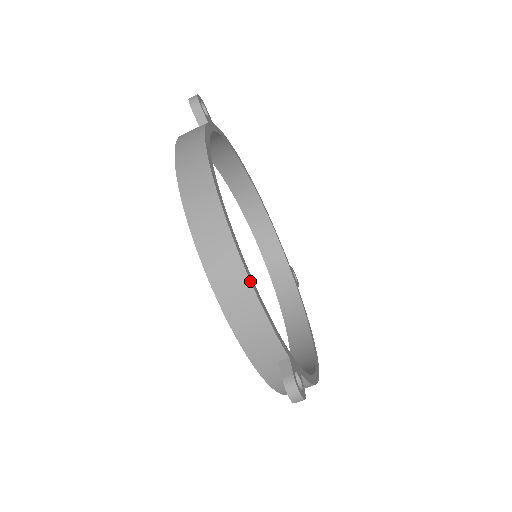
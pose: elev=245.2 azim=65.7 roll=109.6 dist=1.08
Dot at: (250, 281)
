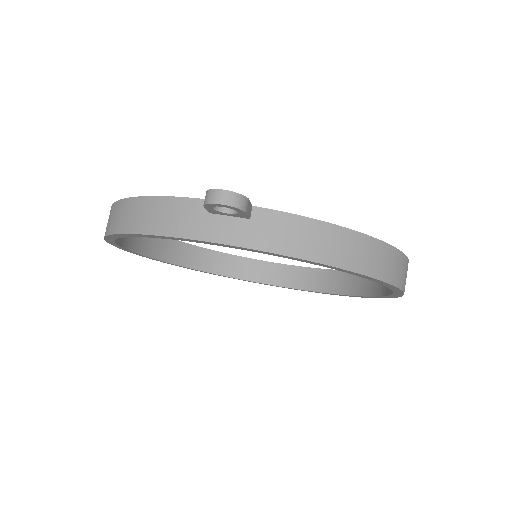
Dot at: (133, 197)
